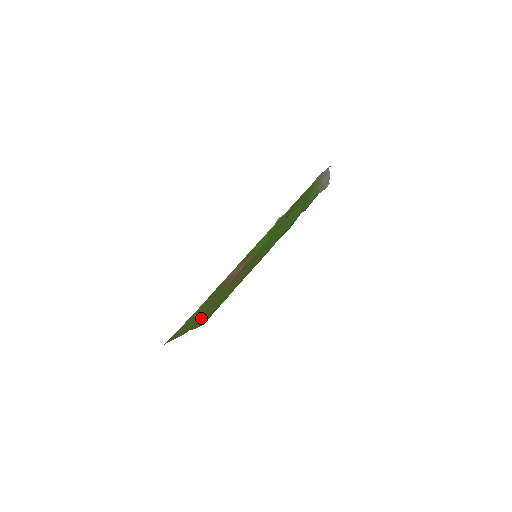
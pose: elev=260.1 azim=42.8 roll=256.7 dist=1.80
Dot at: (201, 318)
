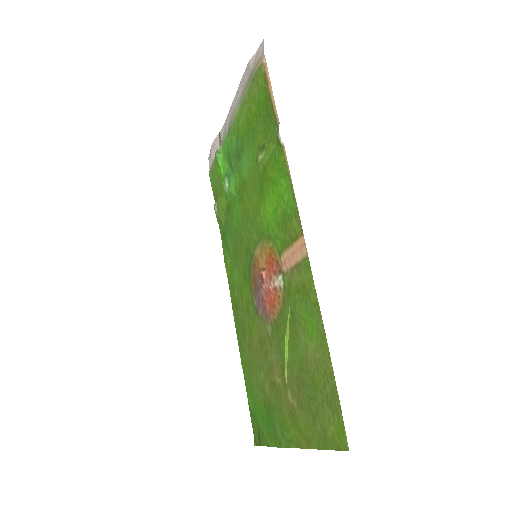
Dot at: (272, 416)
